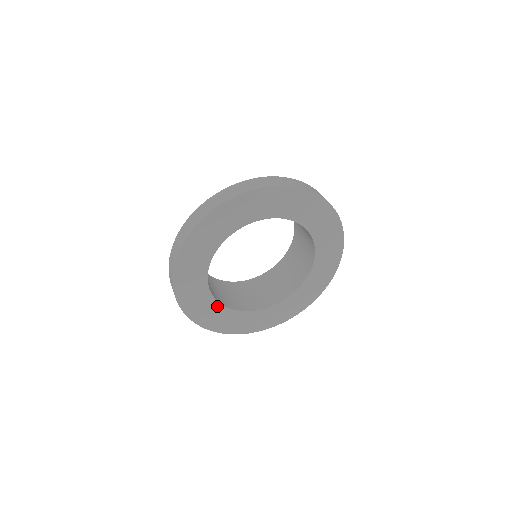
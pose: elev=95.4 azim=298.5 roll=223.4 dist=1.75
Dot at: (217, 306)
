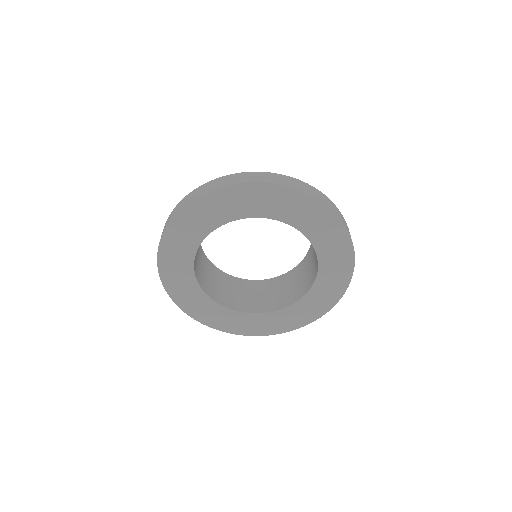
Dot at: (211, 303)
